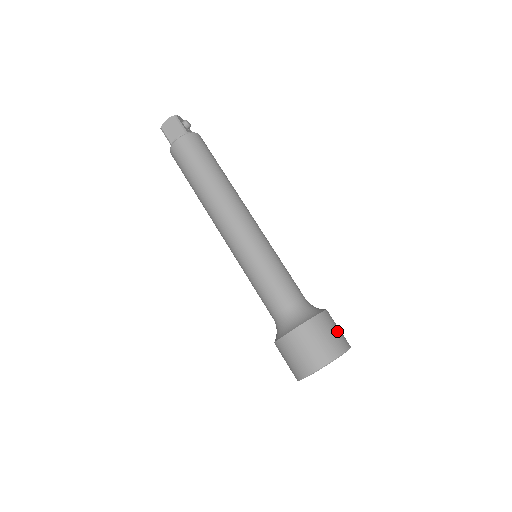
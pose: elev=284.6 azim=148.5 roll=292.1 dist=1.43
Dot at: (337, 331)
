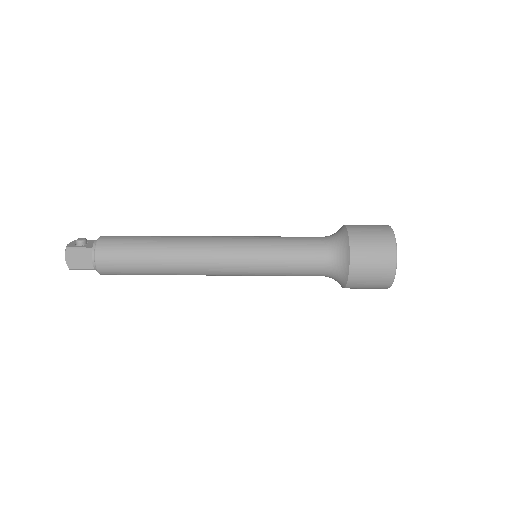
Dot at: (371, 230)
